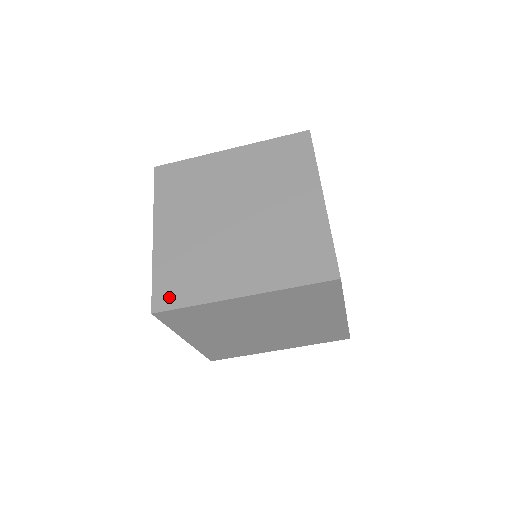
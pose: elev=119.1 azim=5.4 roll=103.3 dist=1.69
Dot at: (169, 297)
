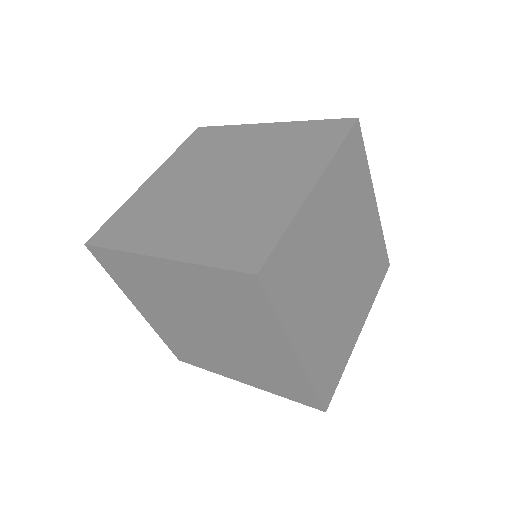
Dot at: (253, 252)
